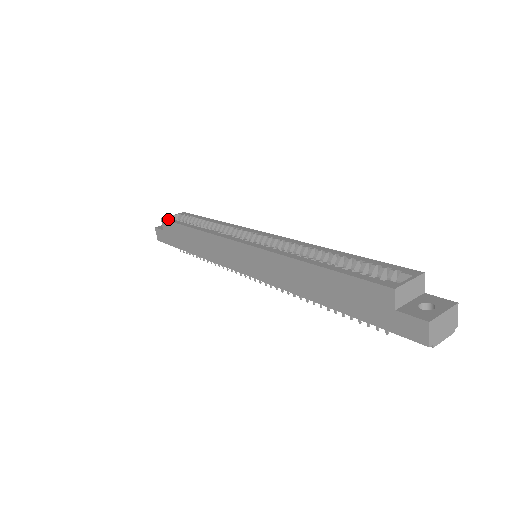
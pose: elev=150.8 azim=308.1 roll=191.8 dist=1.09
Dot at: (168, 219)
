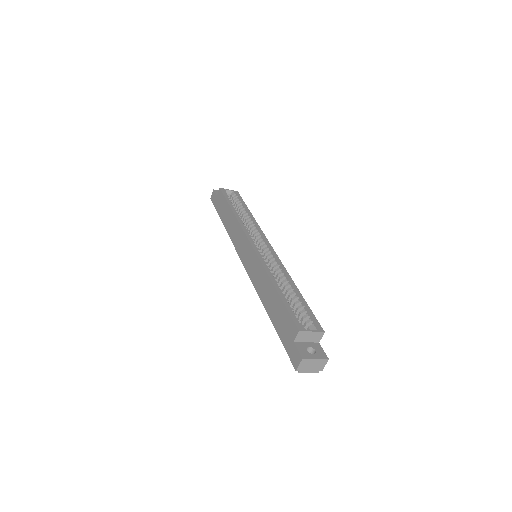
Dot at: (223, 192)
